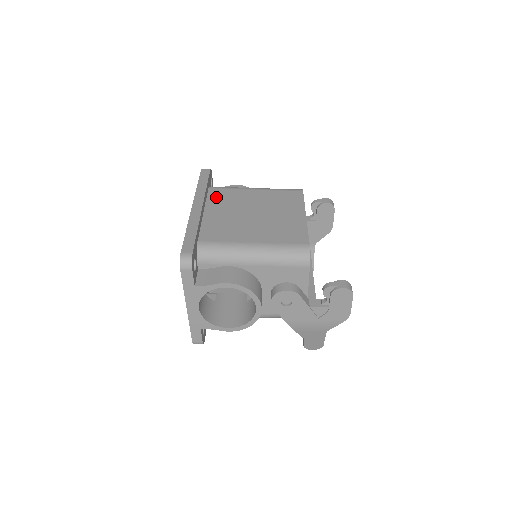
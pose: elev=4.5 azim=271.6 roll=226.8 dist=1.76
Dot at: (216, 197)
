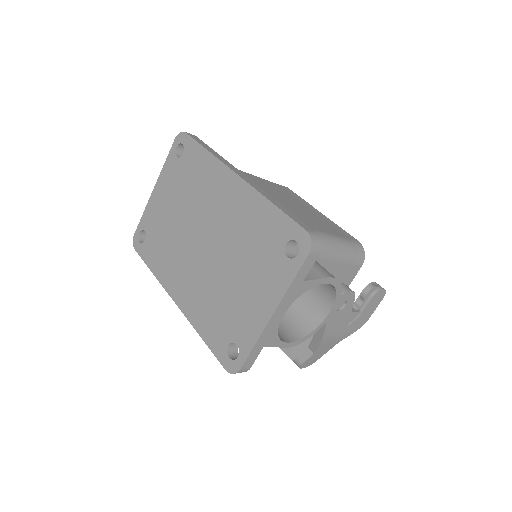
Dot at: occluded
